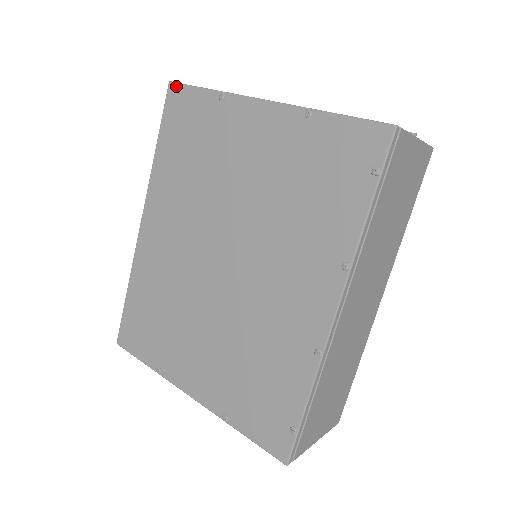
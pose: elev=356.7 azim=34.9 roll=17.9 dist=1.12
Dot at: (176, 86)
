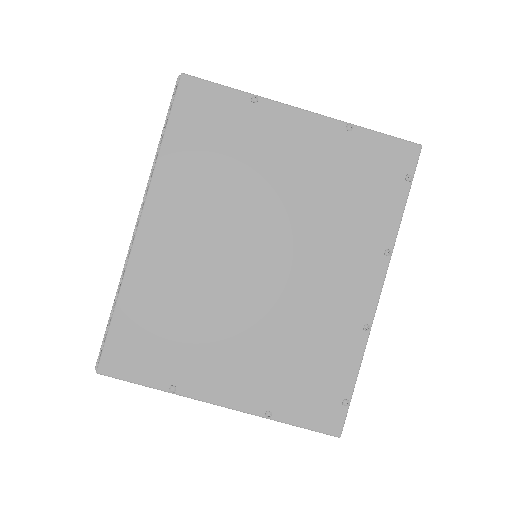
Dot at: (192, 79)
